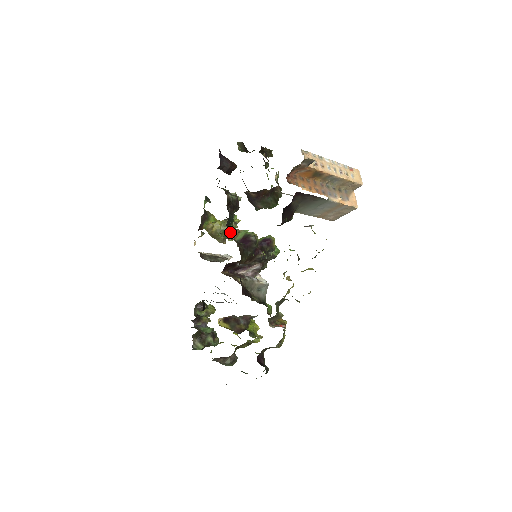
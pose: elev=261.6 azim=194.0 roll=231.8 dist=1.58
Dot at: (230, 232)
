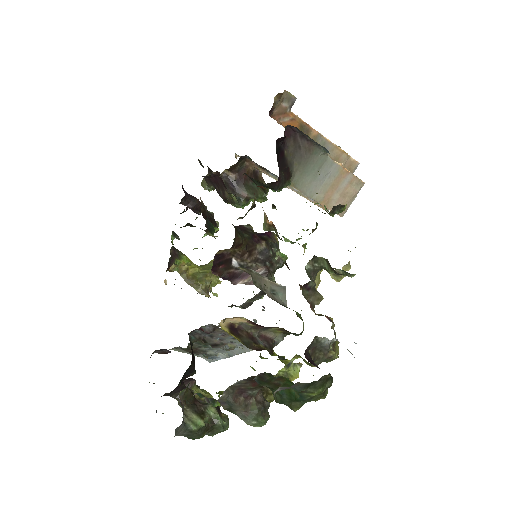
Dot at: (212, 235)
